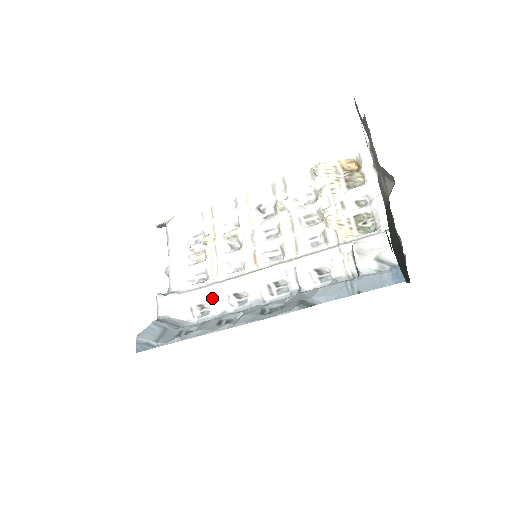
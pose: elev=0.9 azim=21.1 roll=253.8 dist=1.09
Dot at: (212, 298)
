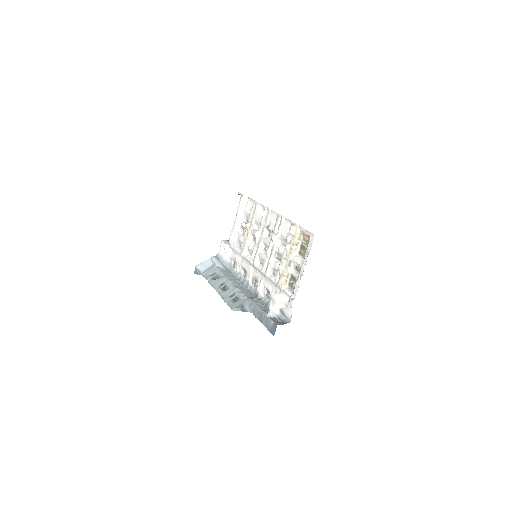
Dot at: (237, 262)
